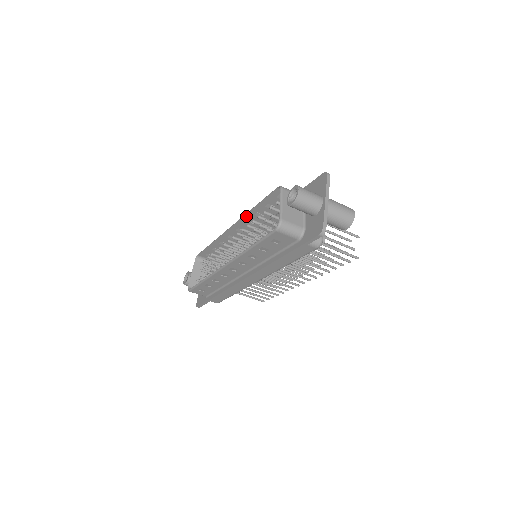
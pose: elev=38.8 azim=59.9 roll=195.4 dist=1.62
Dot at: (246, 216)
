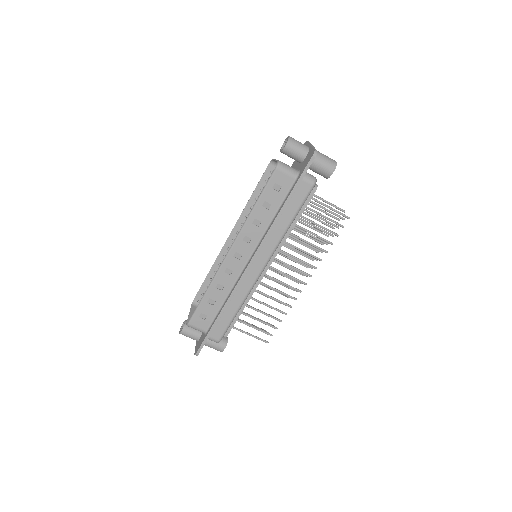
Dot at: (243, 214)
